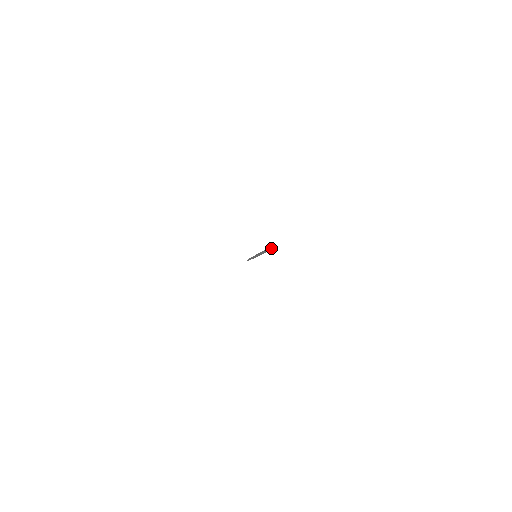
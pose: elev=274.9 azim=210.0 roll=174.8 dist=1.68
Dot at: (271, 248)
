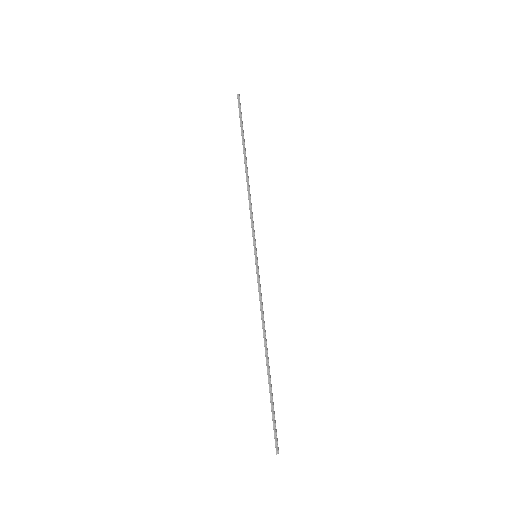
Dot at: occluded
